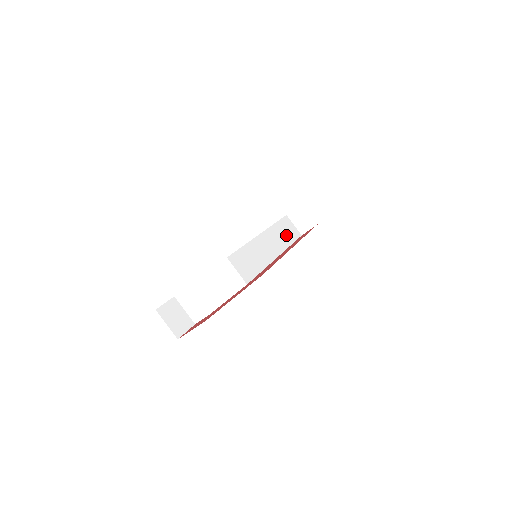
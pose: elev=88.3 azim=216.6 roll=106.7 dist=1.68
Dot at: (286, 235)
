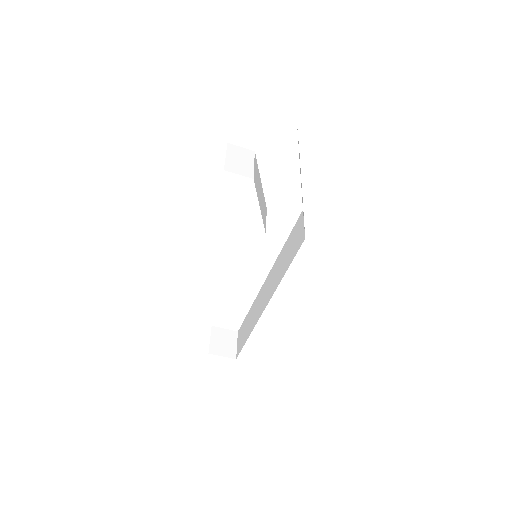
Dot at: occluded
